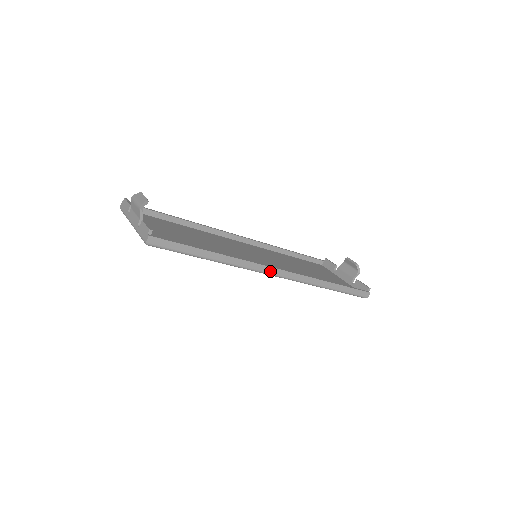
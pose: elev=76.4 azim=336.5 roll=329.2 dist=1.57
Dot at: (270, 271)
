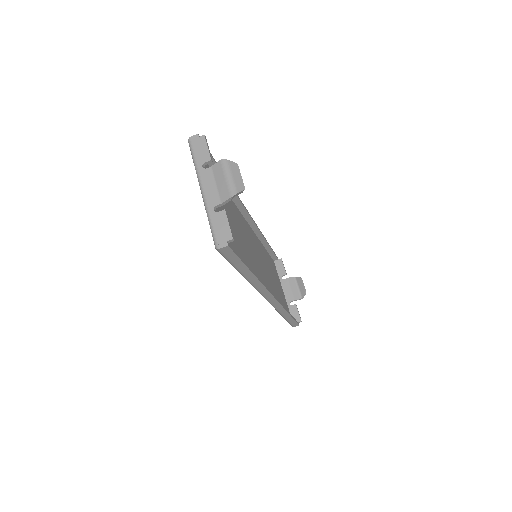
Dot at: (268, 296)
